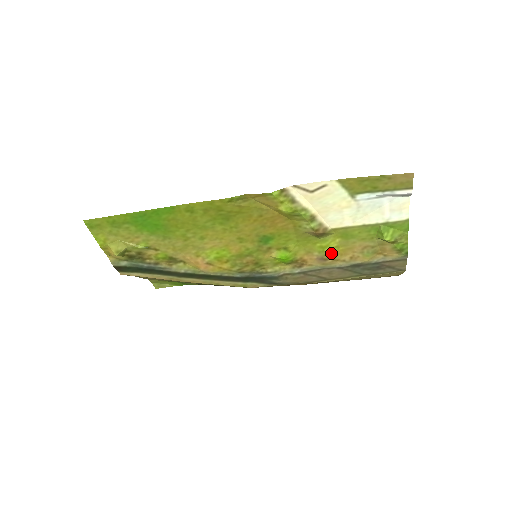
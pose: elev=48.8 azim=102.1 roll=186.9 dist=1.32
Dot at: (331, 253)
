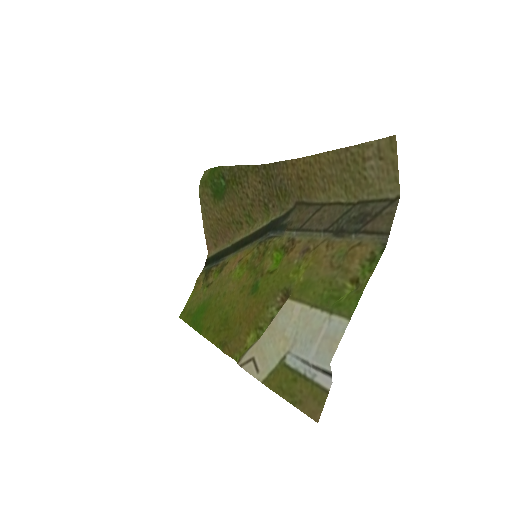
Dot at: (307, 260)
